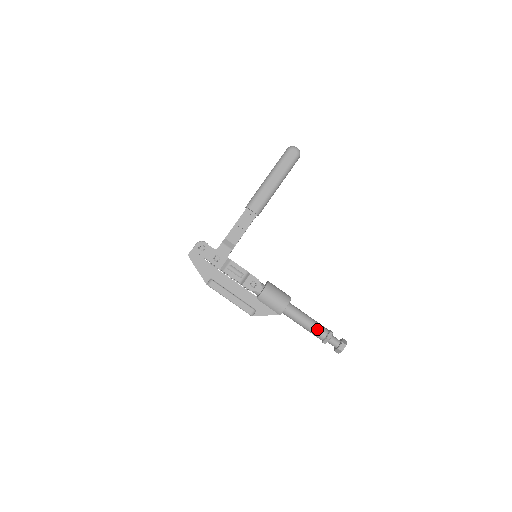
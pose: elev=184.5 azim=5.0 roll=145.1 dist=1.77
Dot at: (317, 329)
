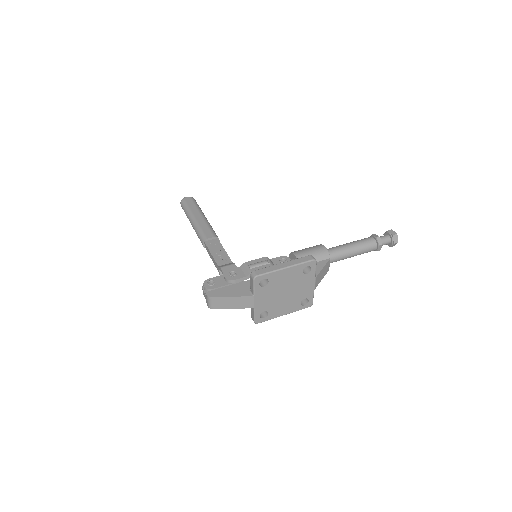
Dot at: (363, 241)
